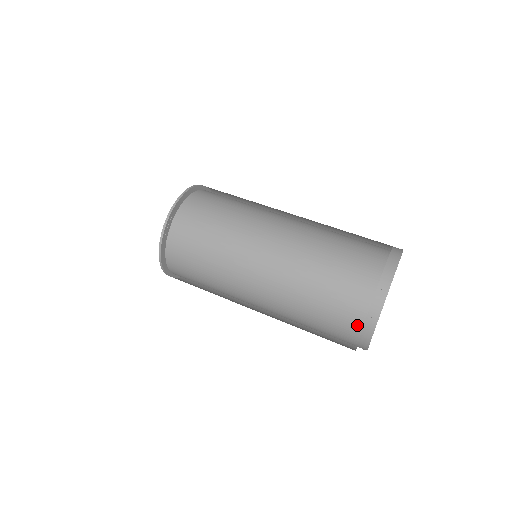
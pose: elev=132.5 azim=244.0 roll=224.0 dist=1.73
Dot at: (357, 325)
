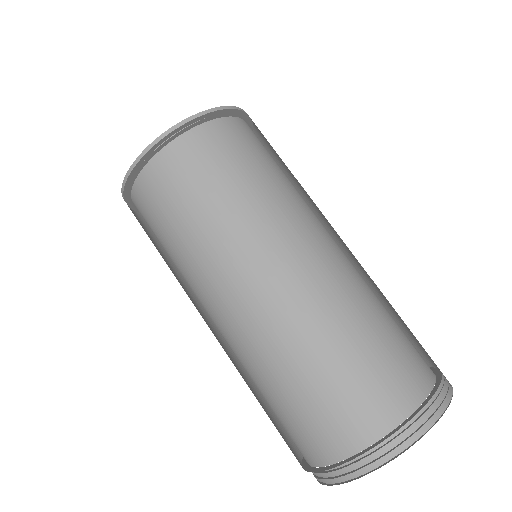
Dot at: (322, 457)
